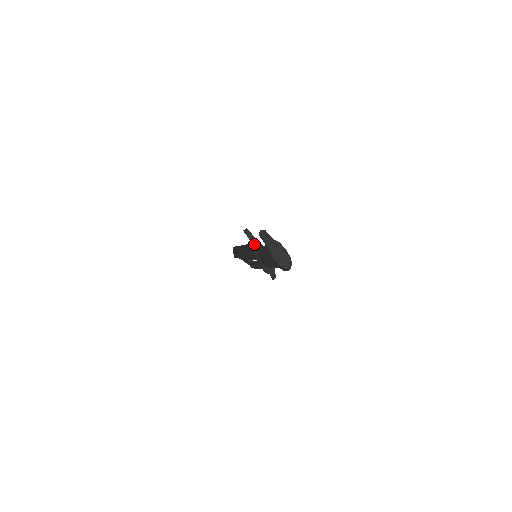
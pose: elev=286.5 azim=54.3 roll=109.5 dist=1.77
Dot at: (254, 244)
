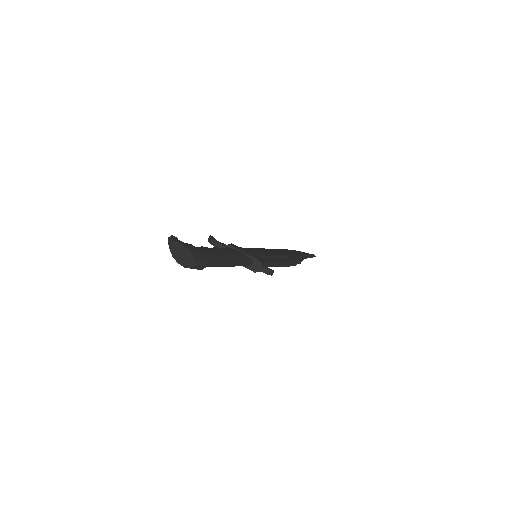
Dot at: occluded
